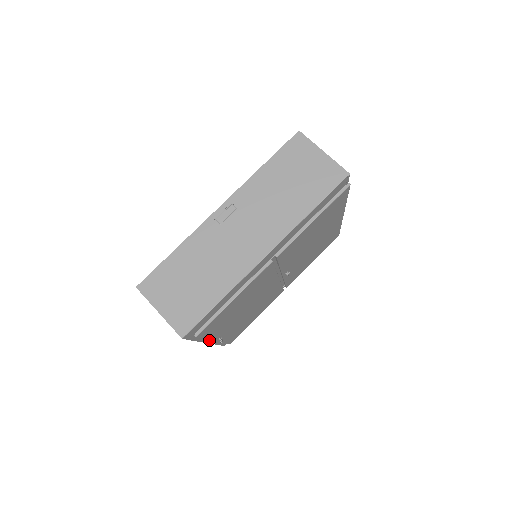
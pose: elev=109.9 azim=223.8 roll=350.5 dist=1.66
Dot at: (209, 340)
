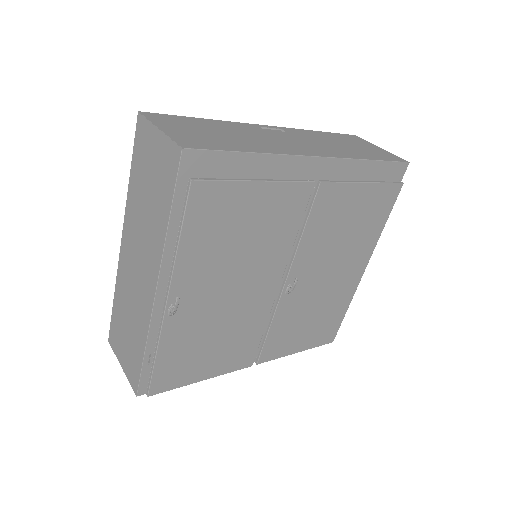
Dot at: (162, 287)
